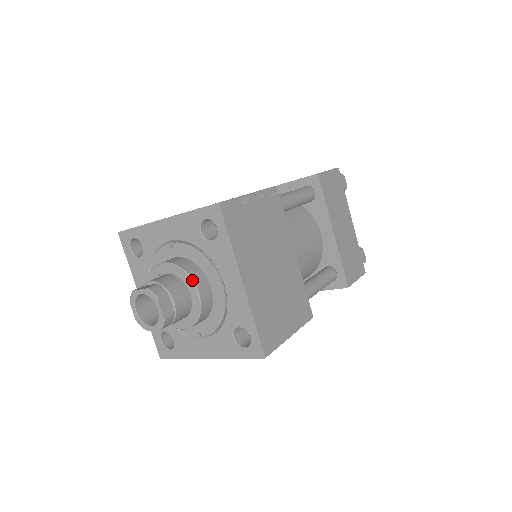
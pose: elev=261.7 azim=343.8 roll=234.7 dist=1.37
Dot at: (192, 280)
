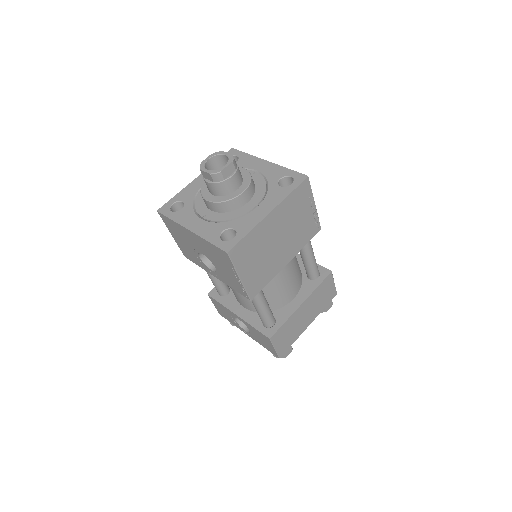
Dot at: (249, 185)
